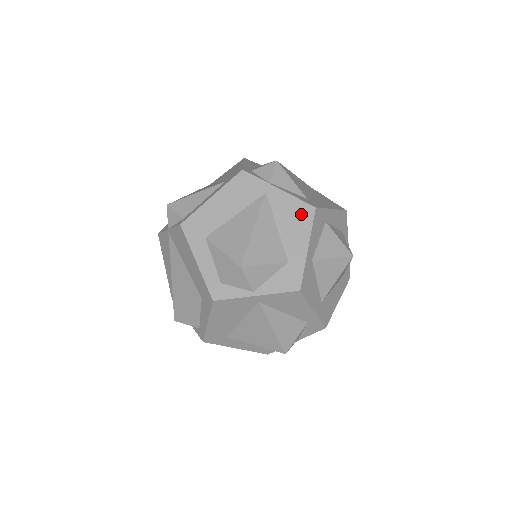
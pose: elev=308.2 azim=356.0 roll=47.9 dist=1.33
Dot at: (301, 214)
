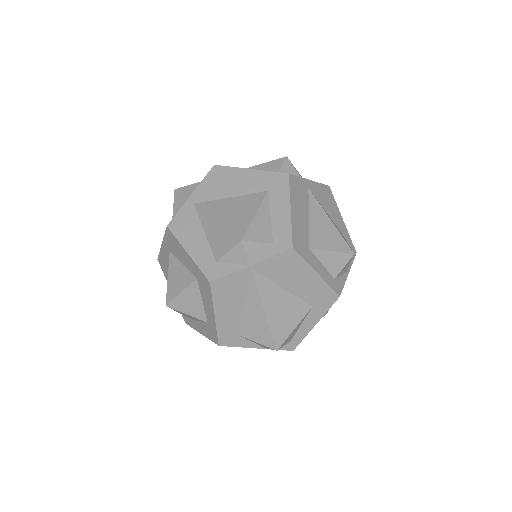
Dot at: (328, 195)
